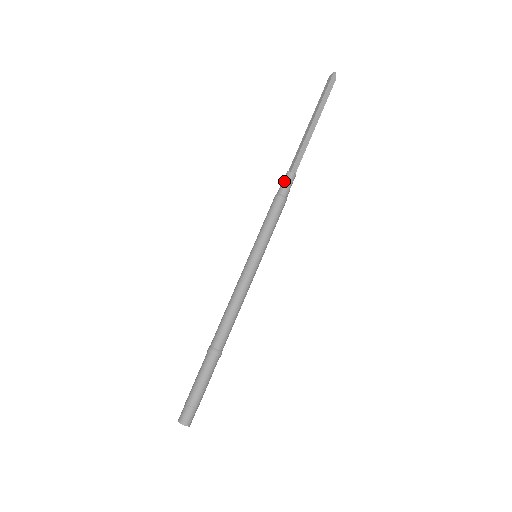
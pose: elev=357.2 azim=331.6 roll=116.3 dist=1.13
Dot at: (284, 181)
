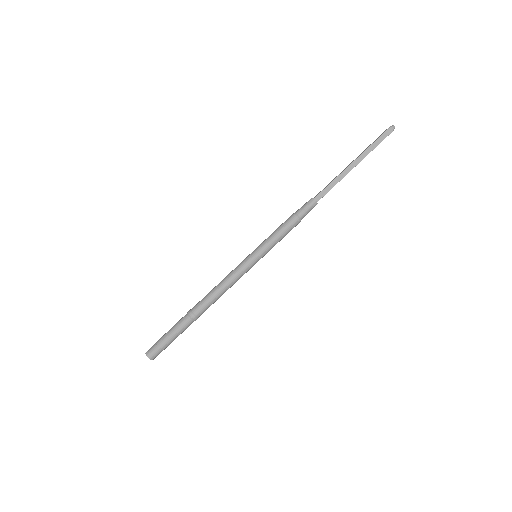
Dot at: (305, 204)
